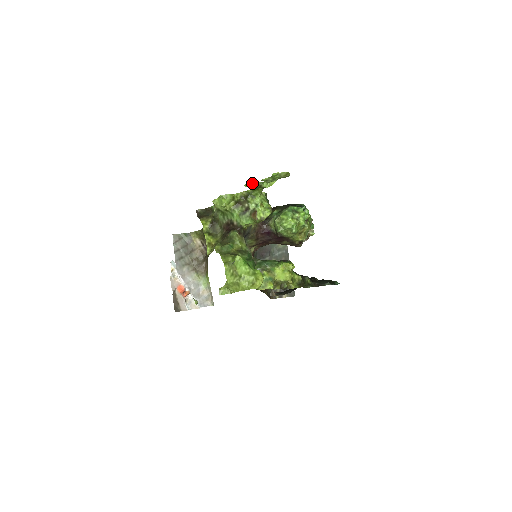
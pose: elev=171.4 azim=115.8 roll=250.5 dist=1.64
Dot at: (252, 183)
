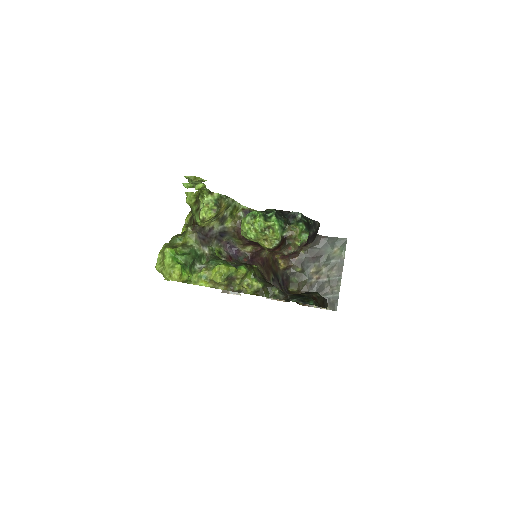
Dot at: (184, 184)
